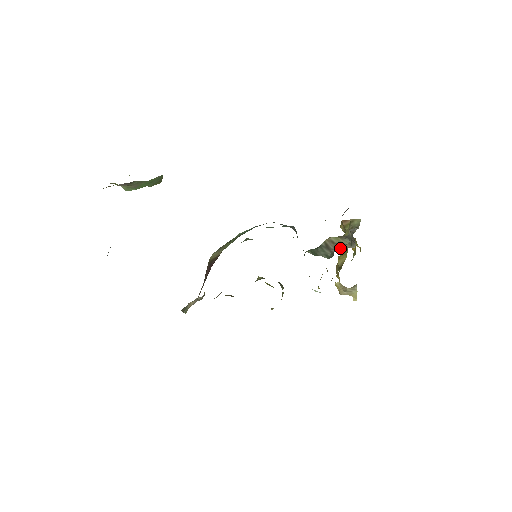
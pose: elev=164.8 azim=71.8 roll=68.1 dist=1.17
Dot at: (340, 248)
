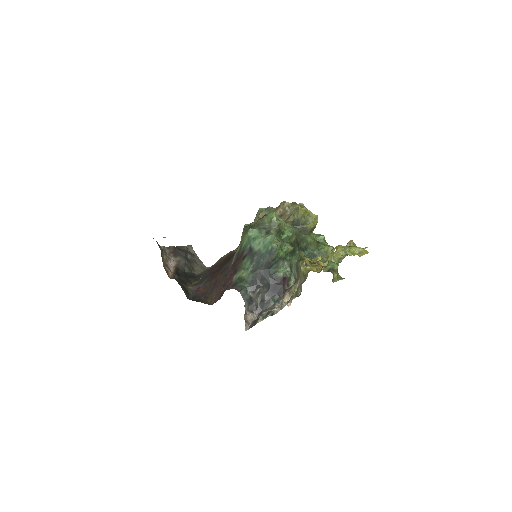
Dot at: (290, 292)
